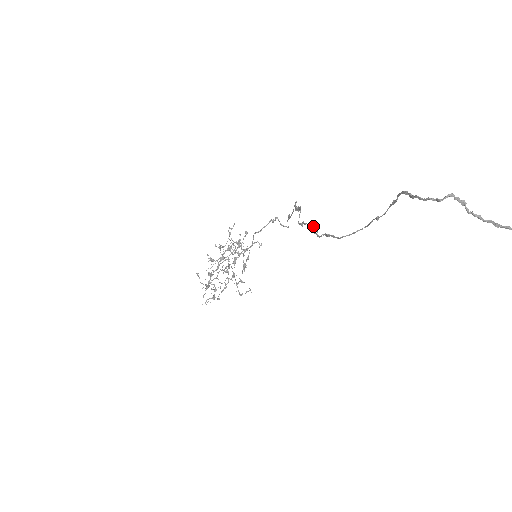
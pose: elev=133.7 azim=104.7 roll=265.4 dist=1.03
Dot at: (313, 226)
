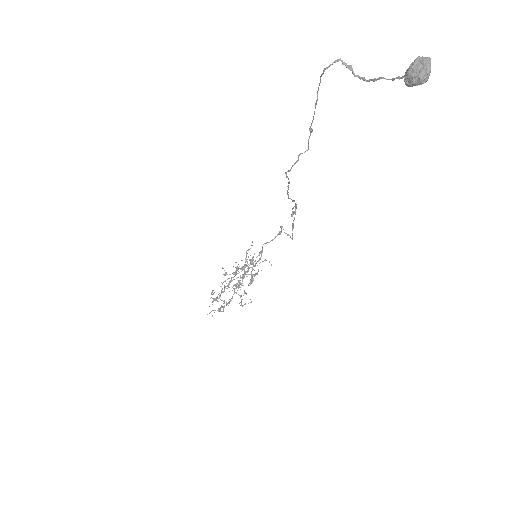
Dot at: (295, 203)
